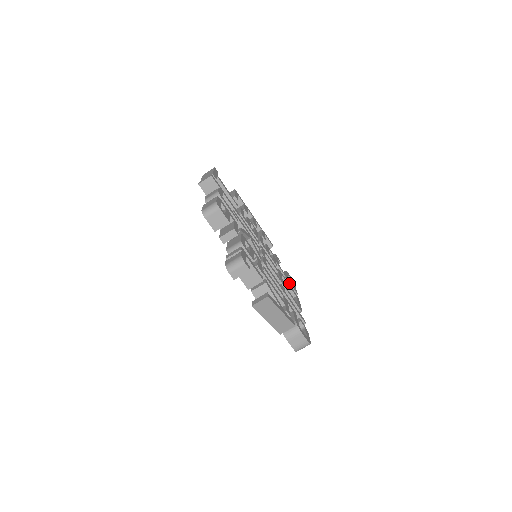
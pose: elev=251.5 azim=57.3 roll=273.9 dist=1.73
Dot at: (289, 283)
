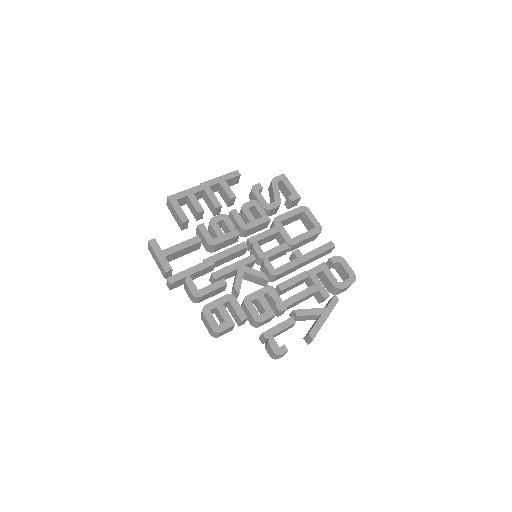
Dot at: (283, 187)
